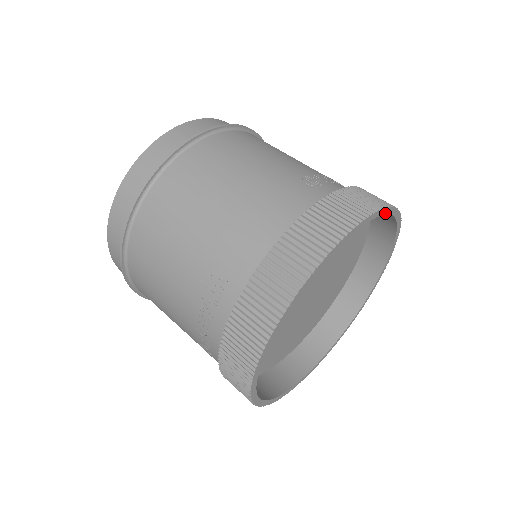
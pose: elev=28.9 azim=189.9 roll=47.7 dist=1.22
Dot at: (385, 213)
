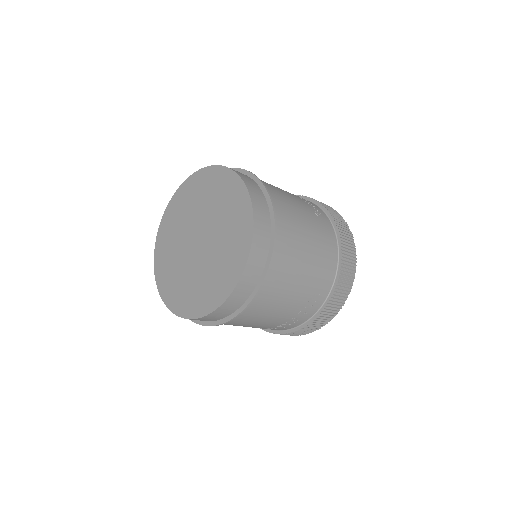
Dot at: occluded
